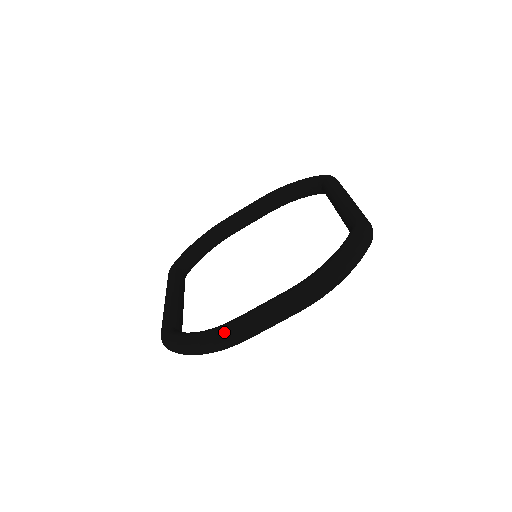
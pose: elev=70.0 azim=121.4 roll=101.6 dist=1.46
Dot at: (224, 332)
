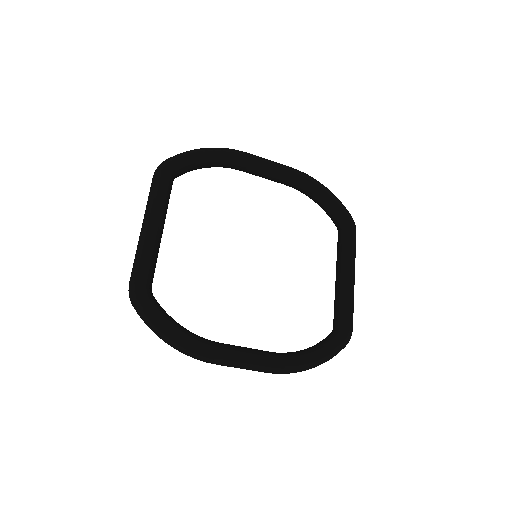
Dot at: (205, 355)
